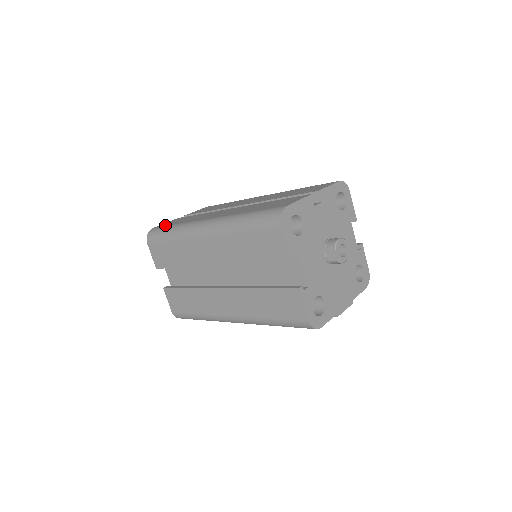
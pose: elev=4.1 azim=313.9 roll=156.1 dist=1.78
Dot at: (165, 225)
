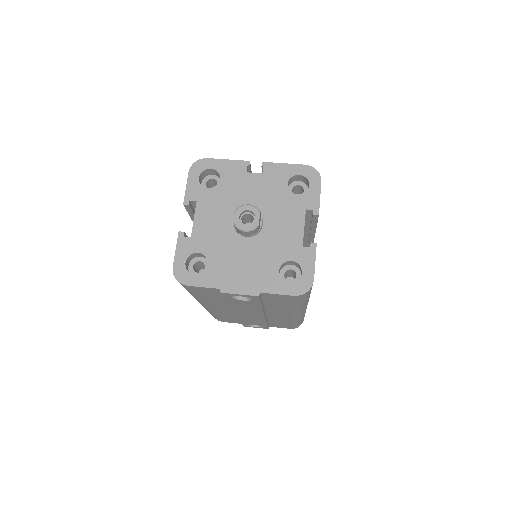
Dot at: occluded
